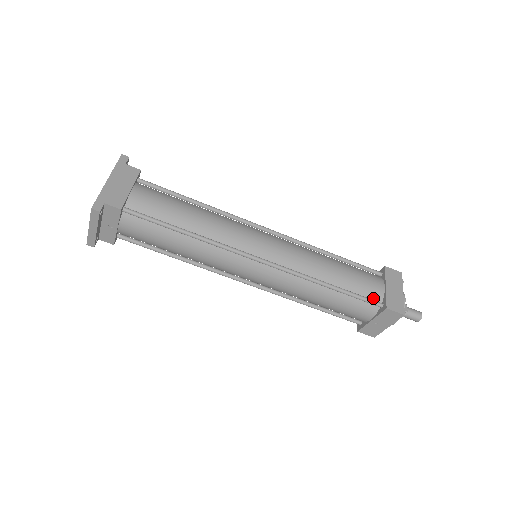
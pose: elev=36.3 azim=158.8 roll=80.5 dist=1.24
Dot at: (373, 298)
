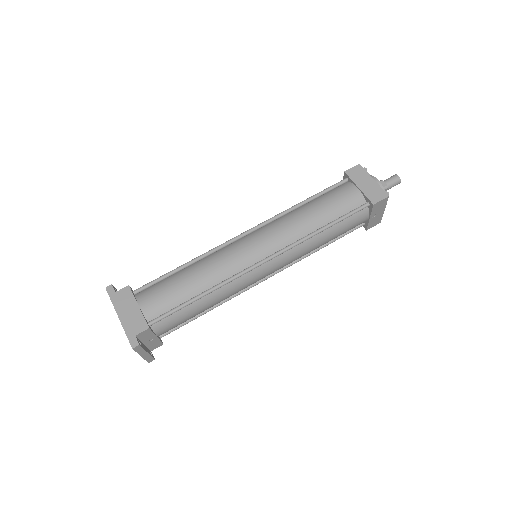
Dot at: (358, 205)
